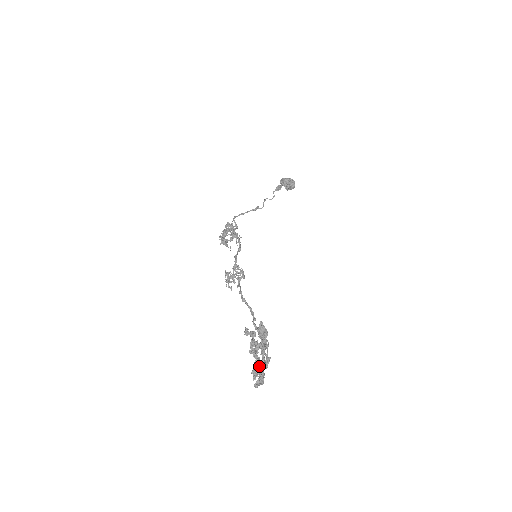
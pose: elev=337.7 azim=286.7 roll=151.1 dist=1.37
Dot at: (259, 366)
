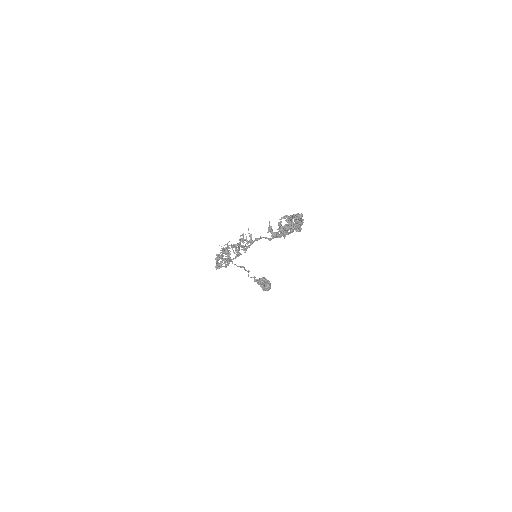
Dot at: (292, 226)
